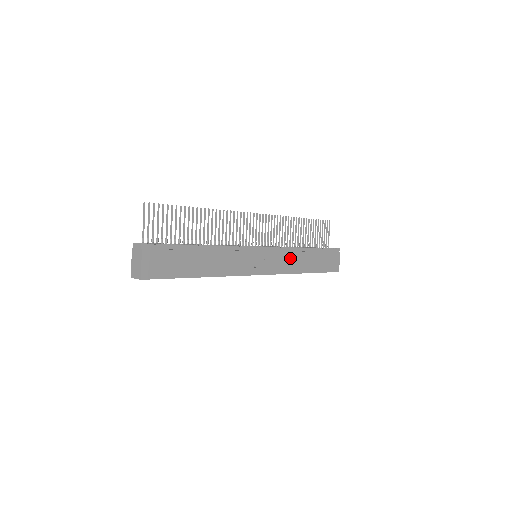
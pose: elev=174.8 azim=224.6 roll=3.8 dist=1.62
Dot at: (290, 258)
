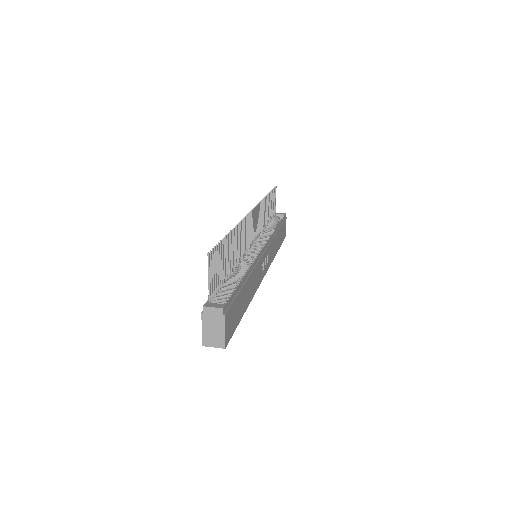
Dot at: (273, 245)
